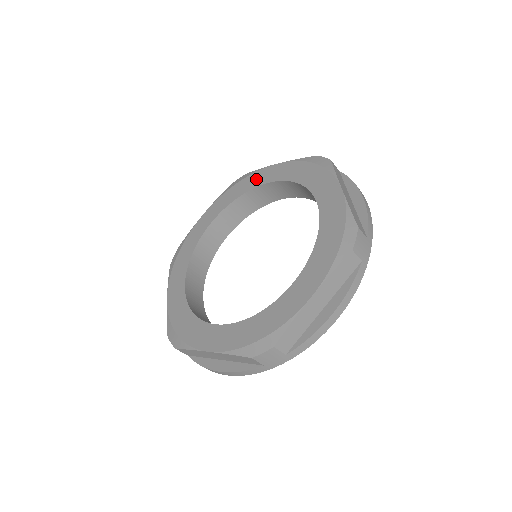
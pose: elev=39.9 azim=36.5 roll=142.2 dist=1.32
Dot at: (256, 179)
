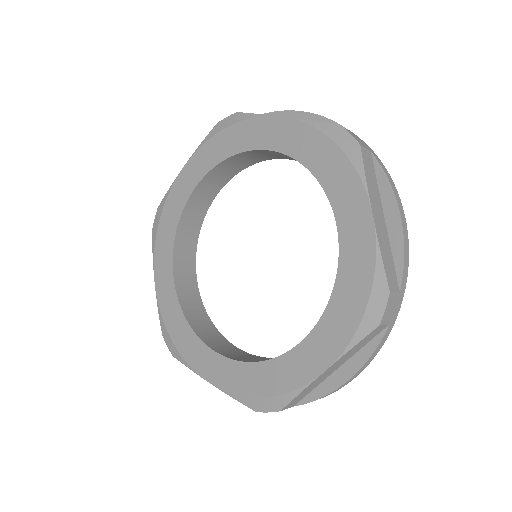
Dot at: (251, 134)
